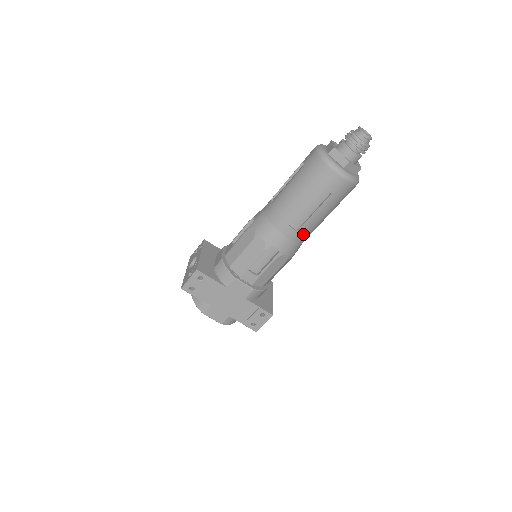
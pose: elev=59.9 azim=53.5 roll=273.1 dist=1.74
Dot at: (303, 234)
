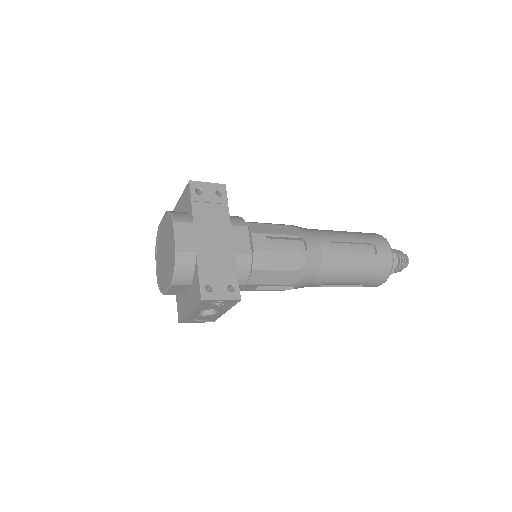
Dot at: (331, 263)
